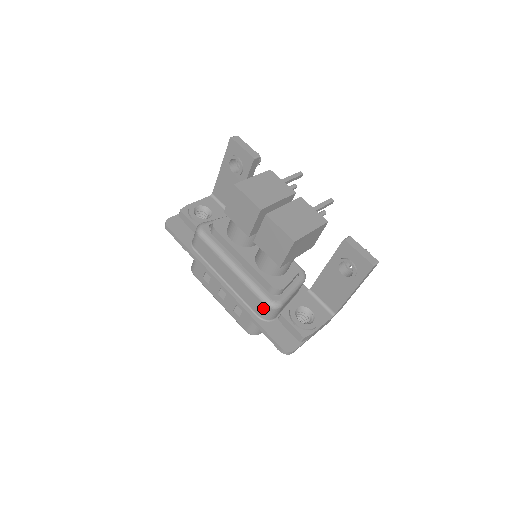
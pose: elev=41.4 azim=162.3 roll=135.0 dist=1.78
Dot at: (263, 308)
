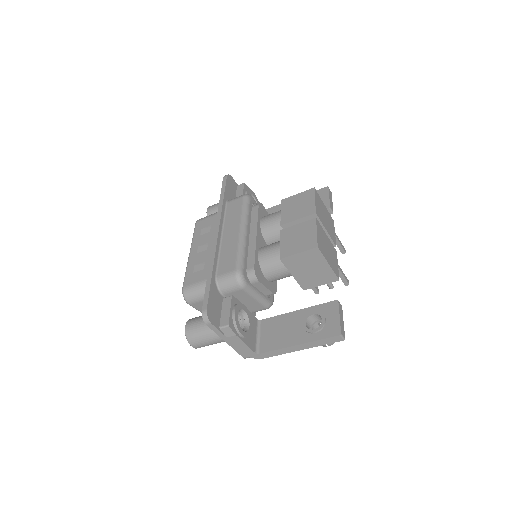
Dot at: (230, 272)
